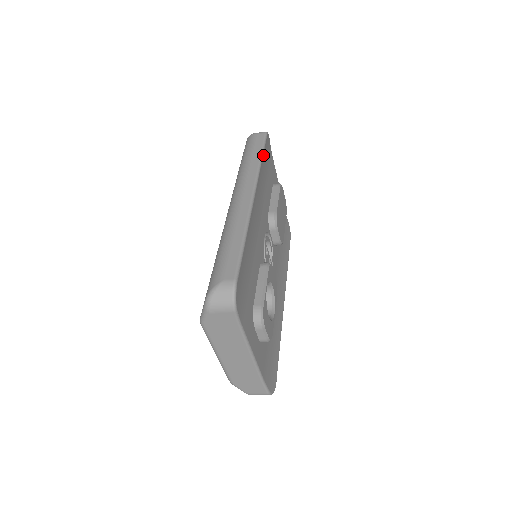
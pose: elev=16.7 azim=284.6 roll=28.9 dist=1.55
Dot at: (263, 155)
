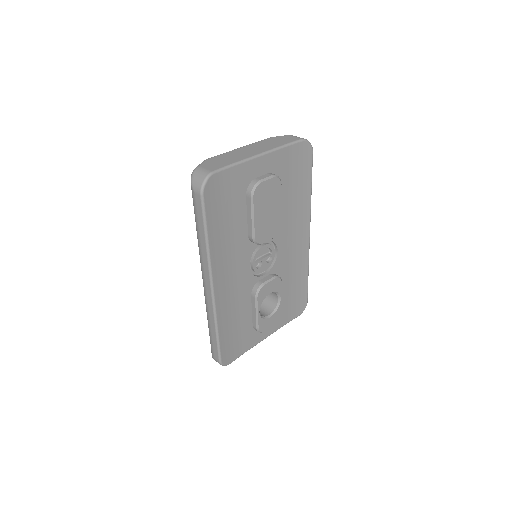
Dot at: (208, 231)
